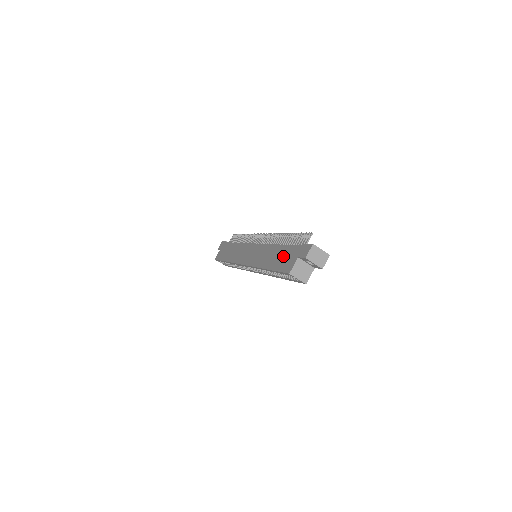
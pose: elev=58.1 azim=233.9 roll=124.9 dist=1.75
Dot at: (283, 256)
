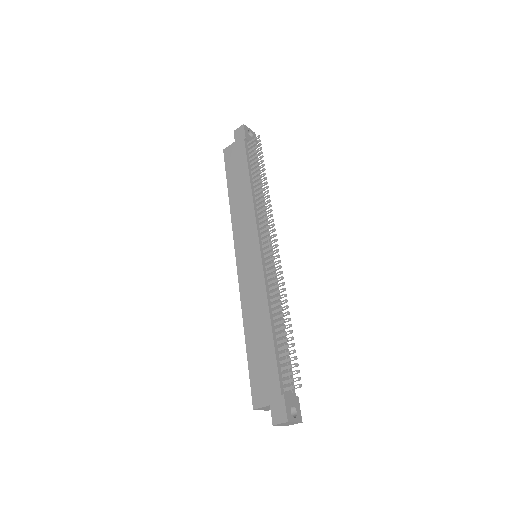
Dot at: (263, 364)
